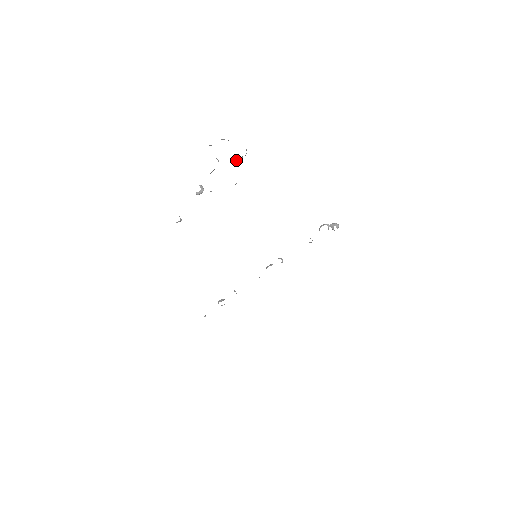
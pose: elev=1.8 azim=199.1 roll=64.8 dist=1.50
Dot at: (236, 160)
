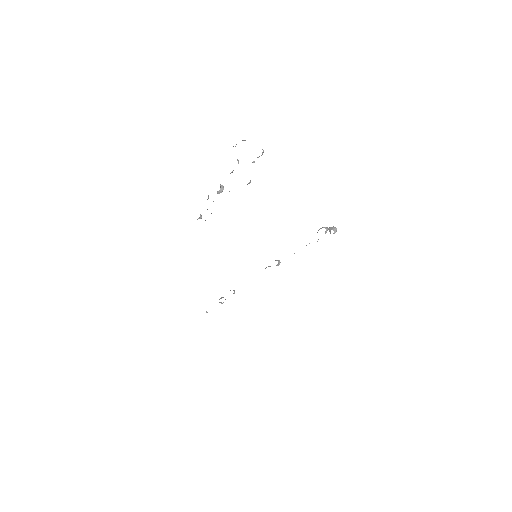
Dot at: occluded
